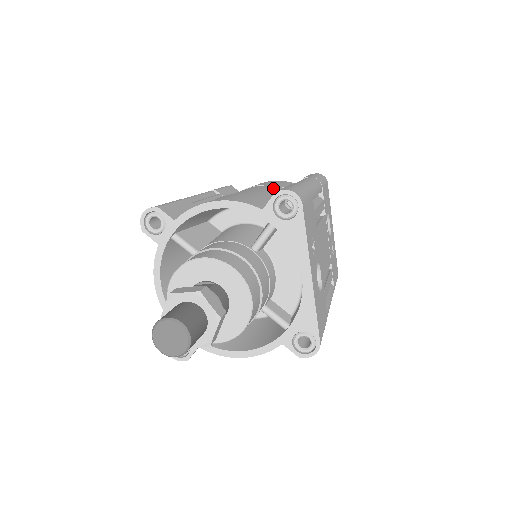
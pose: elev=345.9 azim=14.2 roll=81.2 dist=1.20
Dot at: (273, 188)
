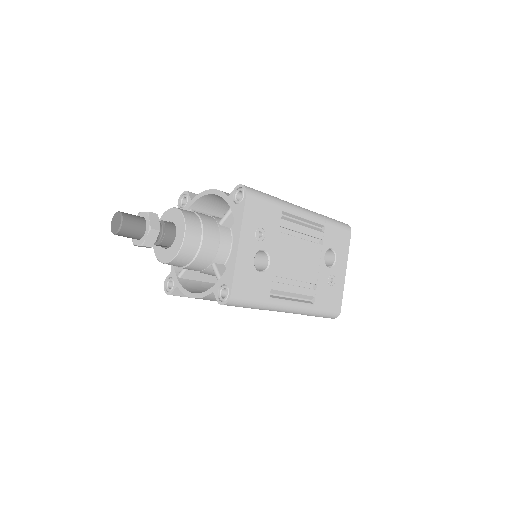
Dot at: occluded
